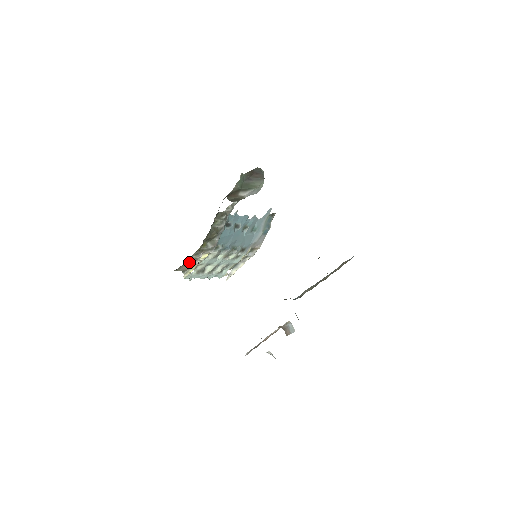
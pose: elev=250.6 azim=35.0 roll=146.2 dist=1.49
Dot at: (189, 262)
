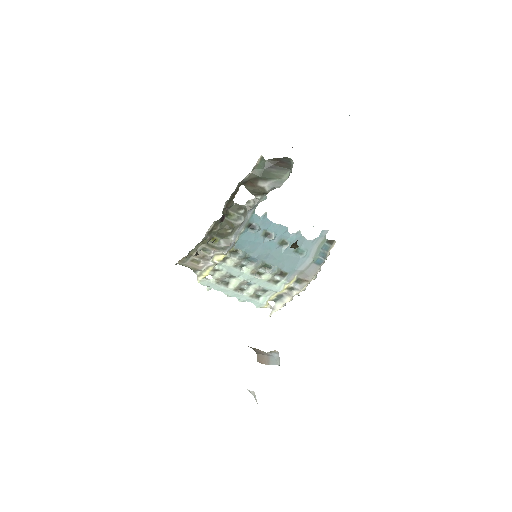
Dot at: (197, 258)
